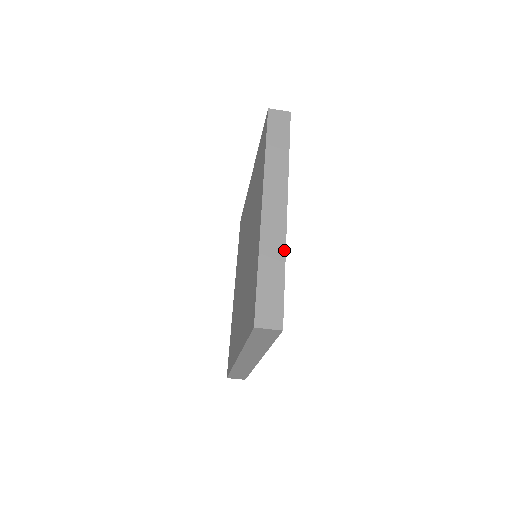
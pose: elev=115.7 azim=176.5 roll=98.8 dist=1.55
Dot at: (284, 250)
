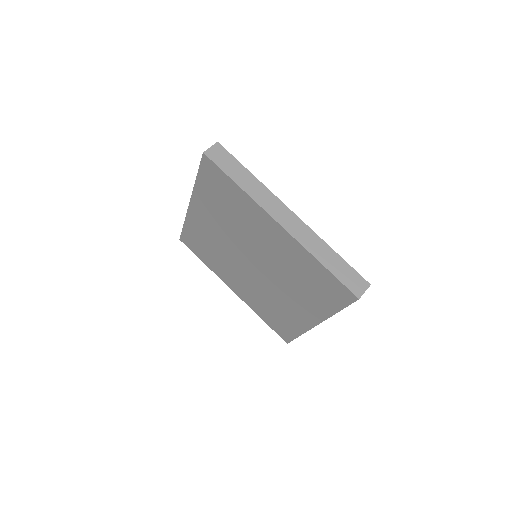
Dot at: (321, 240)
